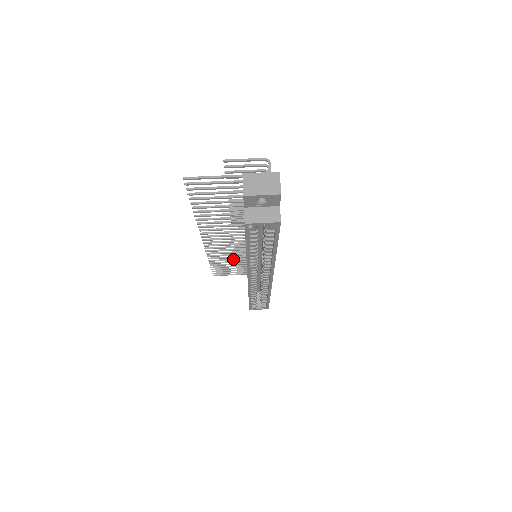
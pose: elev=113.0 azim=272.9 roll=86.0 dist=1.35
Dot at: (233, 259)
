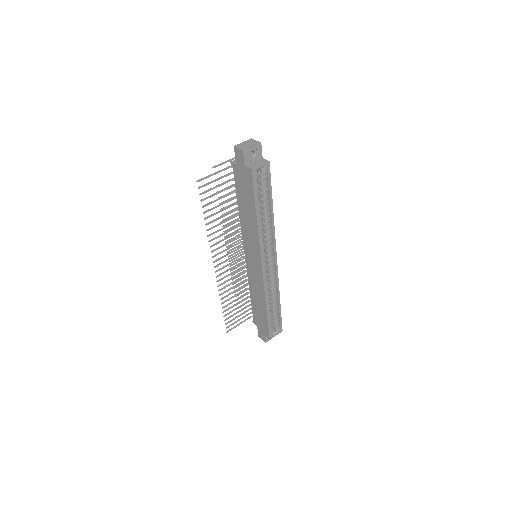
Dot at: (237, 294)
